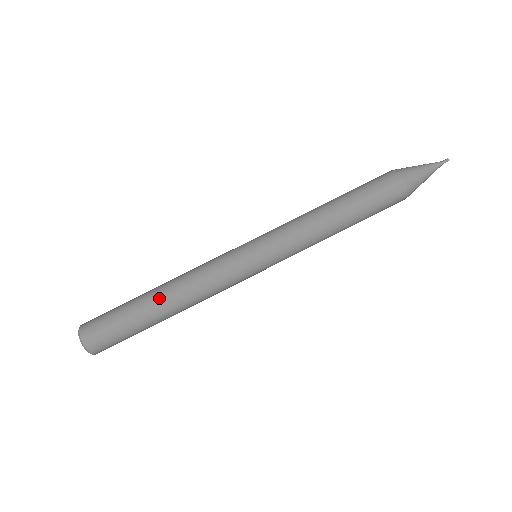
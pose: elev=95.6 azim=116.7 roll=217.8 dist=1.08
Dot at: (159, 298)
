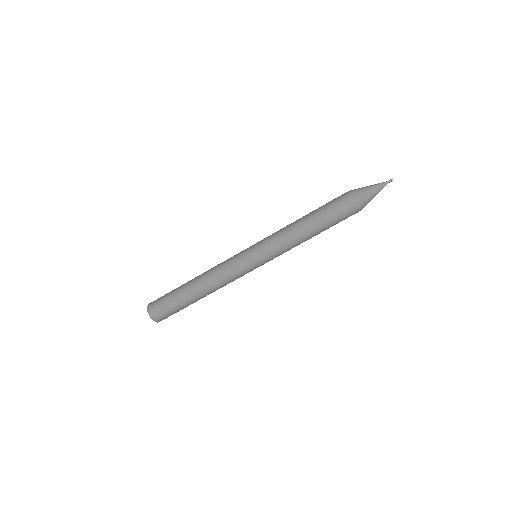
Dot at: (192, 282)
